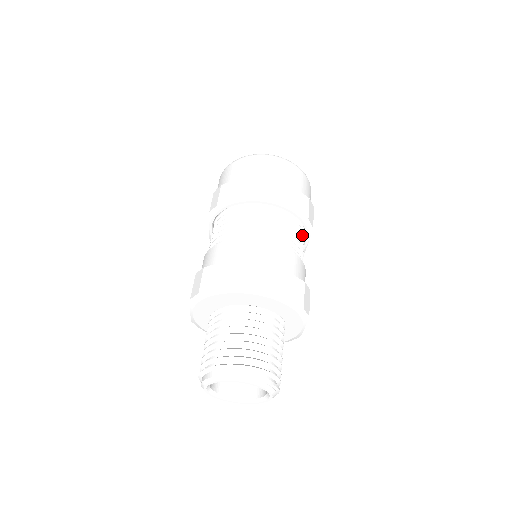
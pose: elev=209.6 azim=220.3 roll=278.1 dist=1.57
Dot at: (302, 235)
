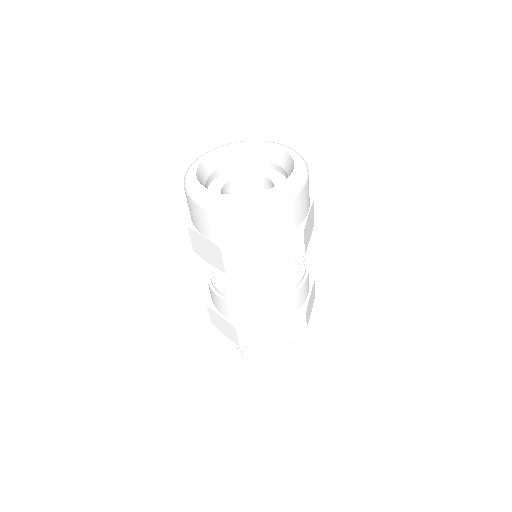
Dot at: occluded
